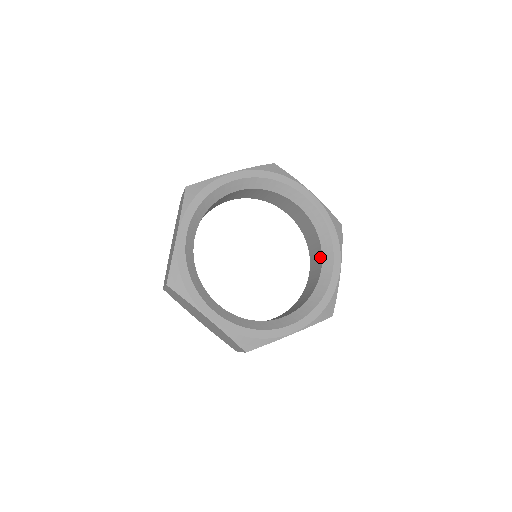
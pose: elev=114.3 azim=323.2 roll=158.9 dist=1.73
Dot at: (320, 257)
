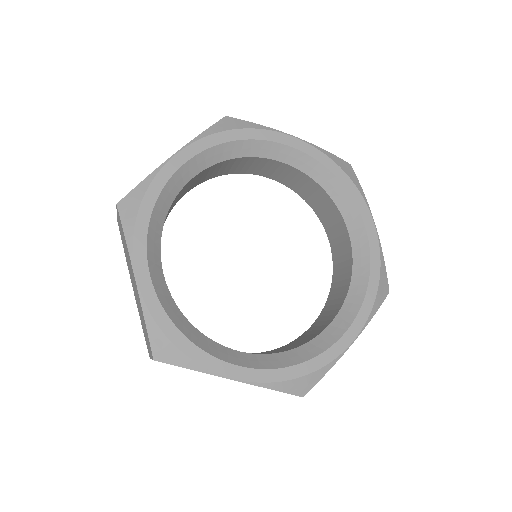
Dot at: (336, 311)
